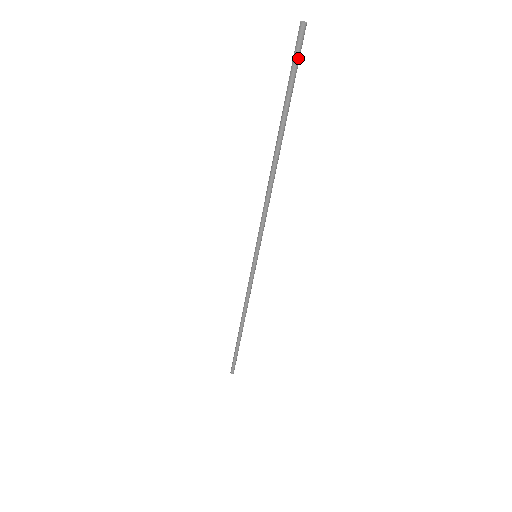
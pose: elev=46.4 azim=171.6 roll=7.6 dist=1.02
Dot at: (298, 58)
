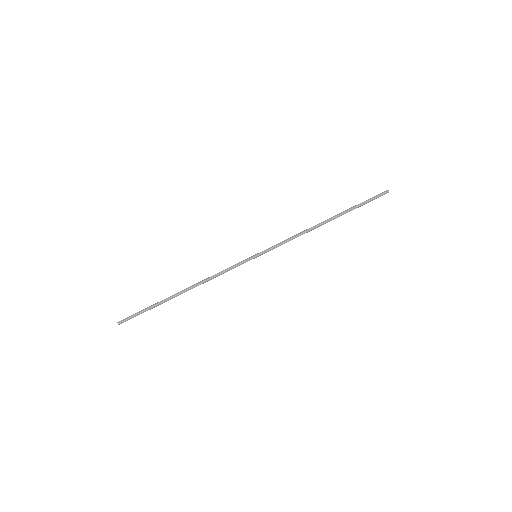
Dot at: (376, 198)
